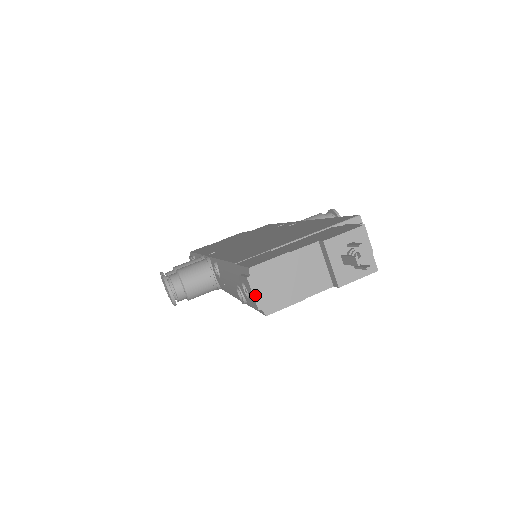
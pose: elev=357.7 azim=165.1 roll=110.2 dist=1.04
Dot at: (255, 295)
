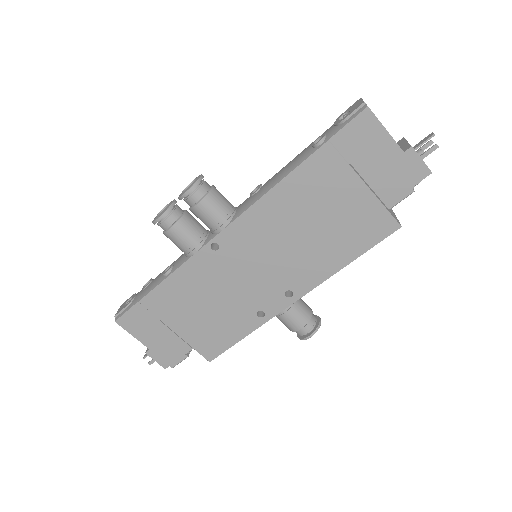
Dot at: occluded
